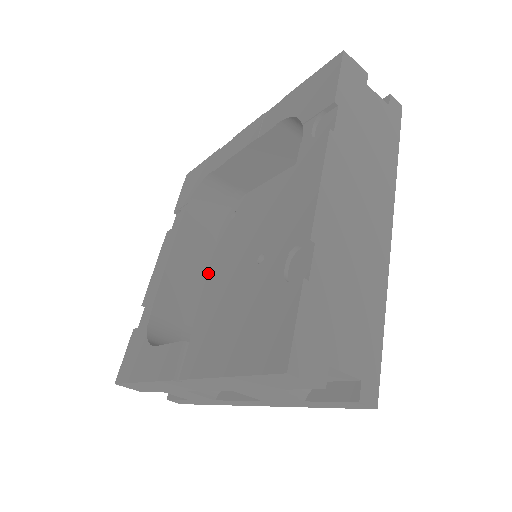
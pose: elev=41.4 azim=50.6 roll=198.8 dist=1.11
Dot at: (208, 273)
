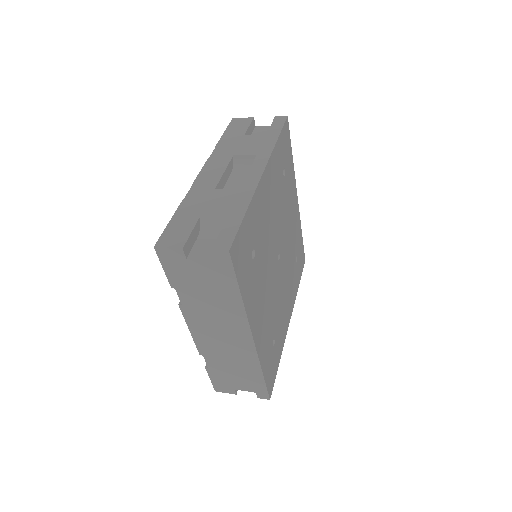
Dot at: occluded
